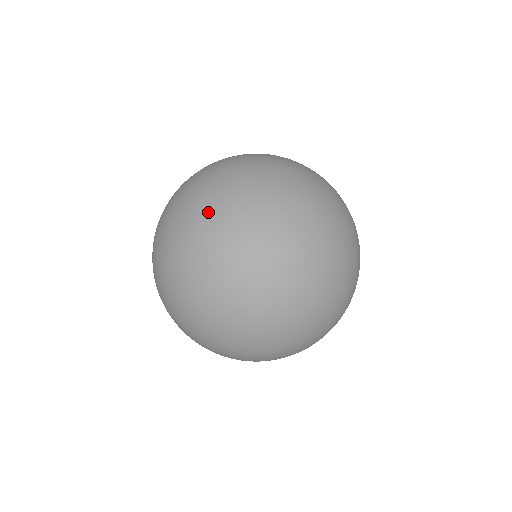
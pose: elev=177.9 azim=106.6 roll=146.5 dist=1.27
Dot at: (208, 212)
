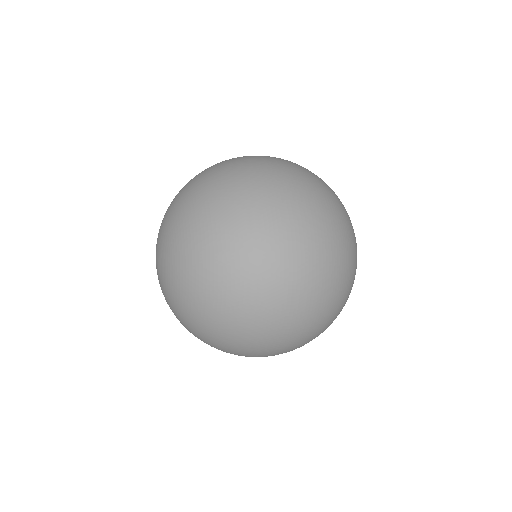
Dot at: (223, 162)
